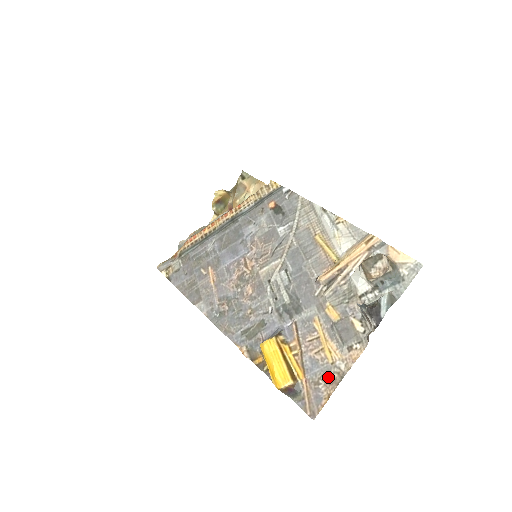
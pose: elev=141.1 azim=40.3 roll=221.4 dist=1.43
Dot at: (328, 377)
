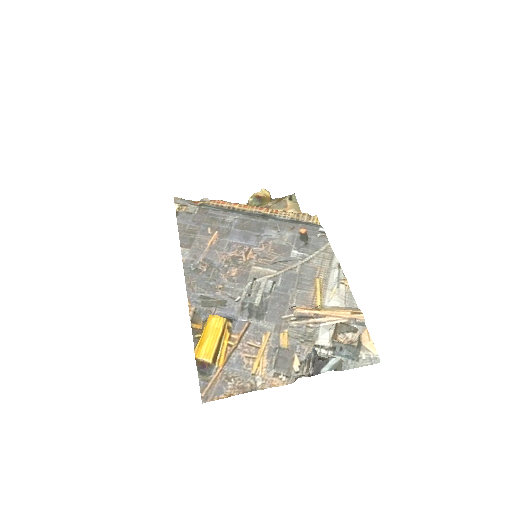
Dot at: (241, 381)
